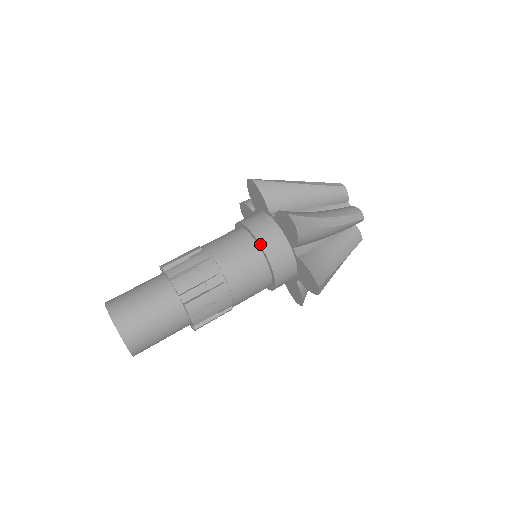
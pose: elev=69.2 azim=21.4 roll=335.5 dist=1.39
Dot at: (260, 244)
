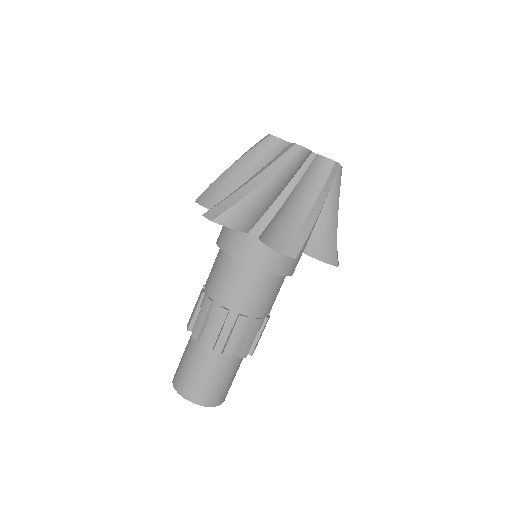
Dot at: (264, 271)
